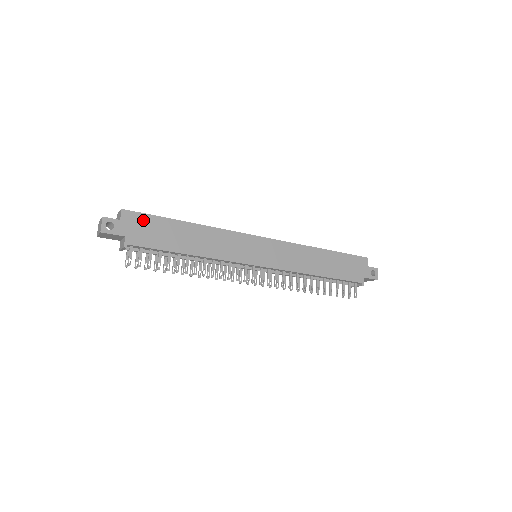
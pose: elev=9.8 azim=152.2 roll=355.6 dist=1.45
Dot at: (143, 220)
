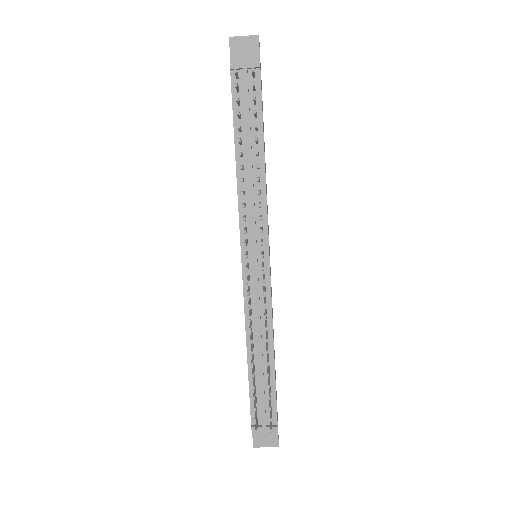
Dot at: occluded
